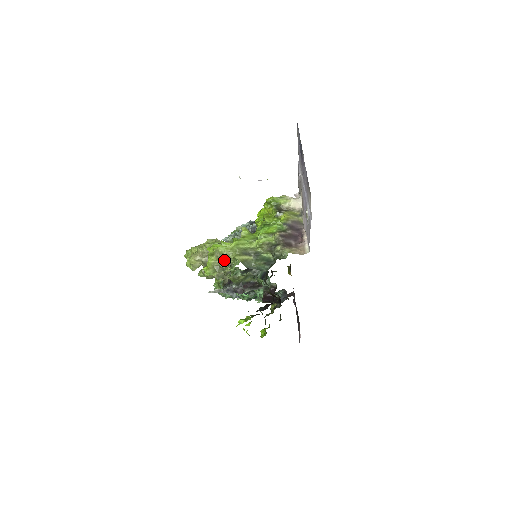
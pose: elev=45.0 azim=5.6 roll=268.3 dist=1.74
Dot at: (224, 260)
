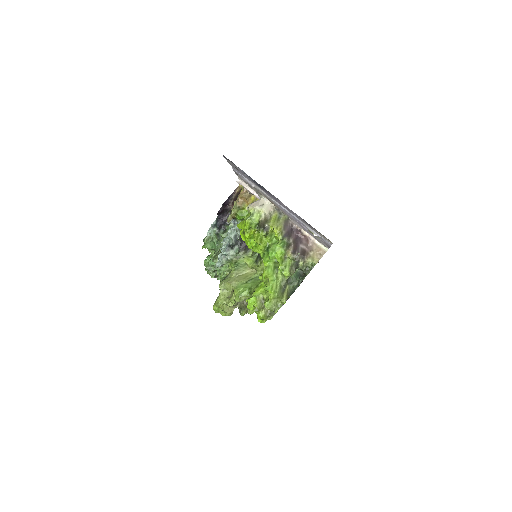
Dot at: occluded
